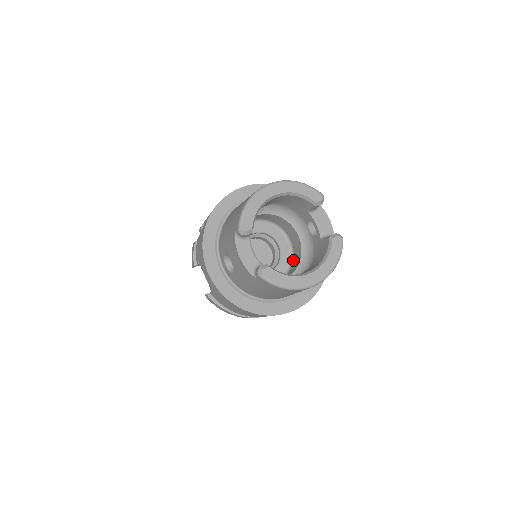
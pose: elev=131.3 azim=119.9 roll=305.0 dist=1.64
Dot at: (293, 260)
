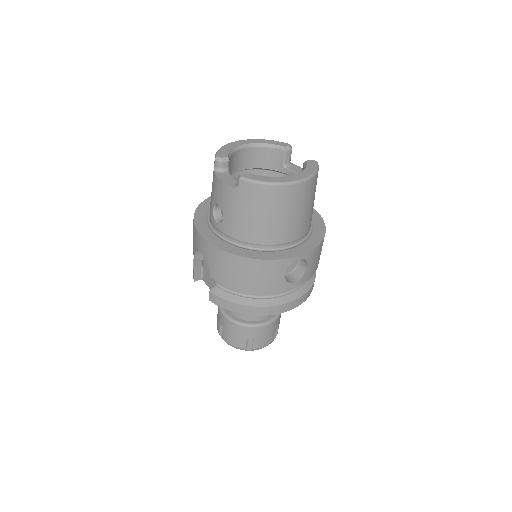
Dot at: occluded
